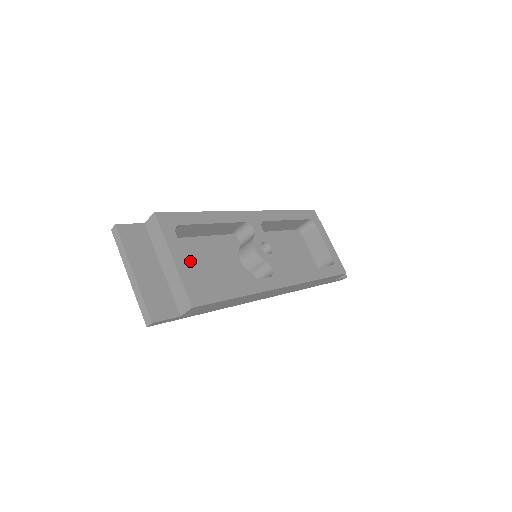
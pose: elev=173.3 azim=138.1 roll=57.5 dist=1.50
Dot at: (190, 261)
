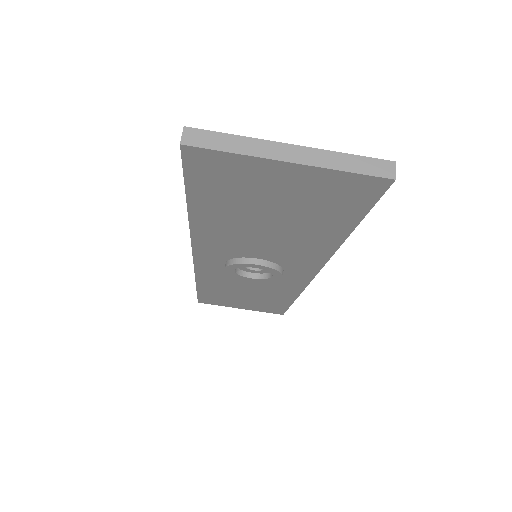
Dot at: (258, 220)
